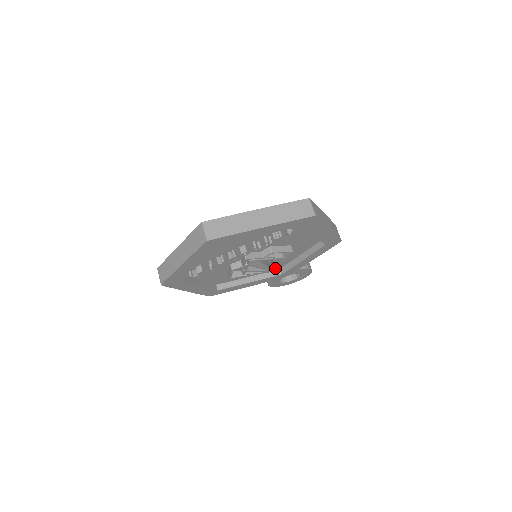
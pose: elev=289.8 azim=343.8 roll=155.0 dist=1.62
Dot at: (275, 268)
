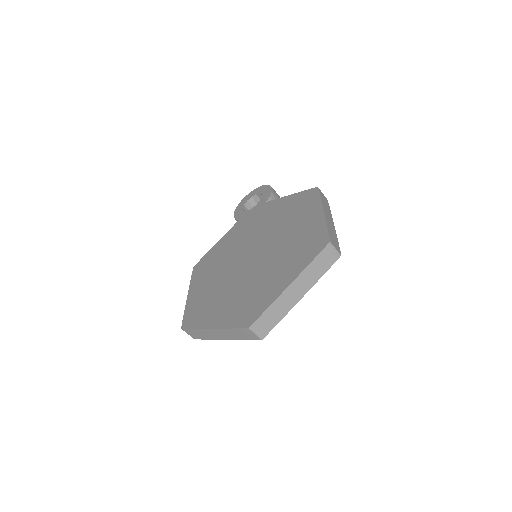
Dot at: occluded
